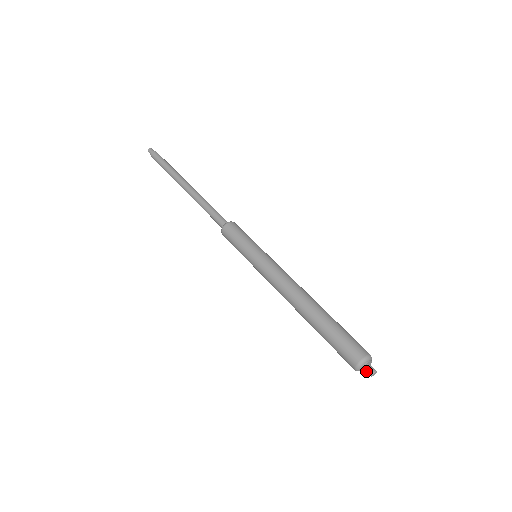
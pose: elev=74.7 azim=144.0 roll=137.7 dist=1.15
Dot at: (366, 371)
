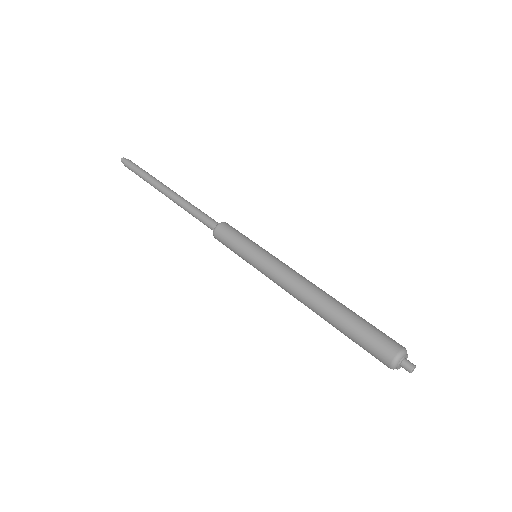
Dot at: (404, 368)
